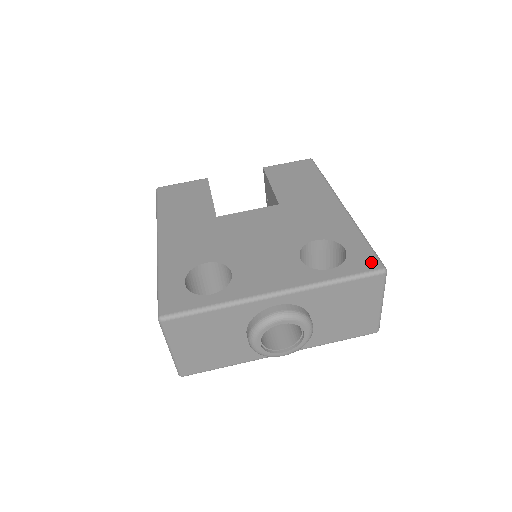
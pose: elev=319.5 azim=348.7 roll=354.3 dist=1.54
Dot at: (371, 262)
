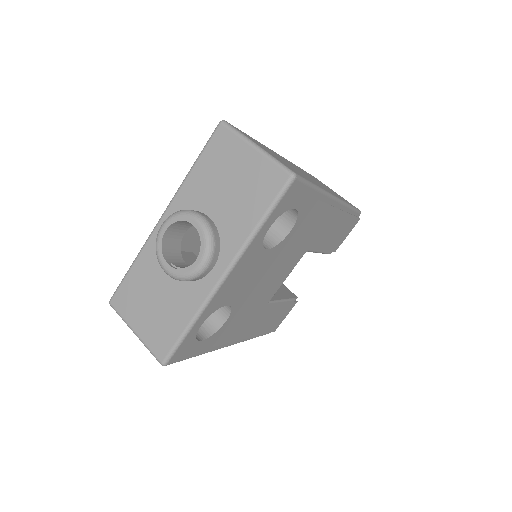
Dot at: occluded
